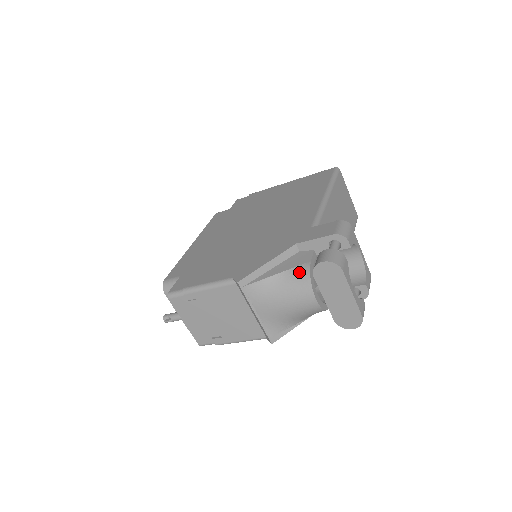
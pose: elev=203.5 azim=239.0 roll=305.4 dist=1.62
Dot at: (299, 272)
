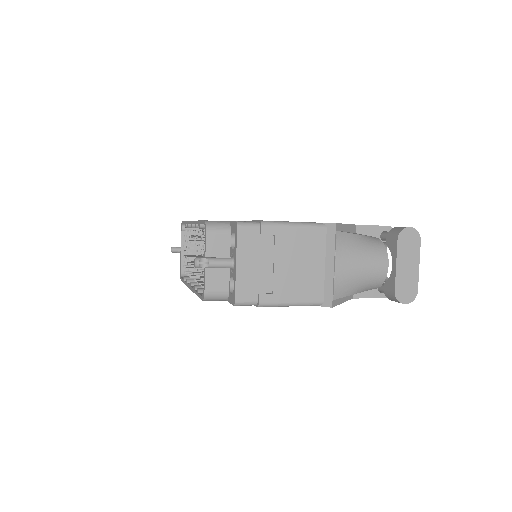
Dot at: (374, 239)
